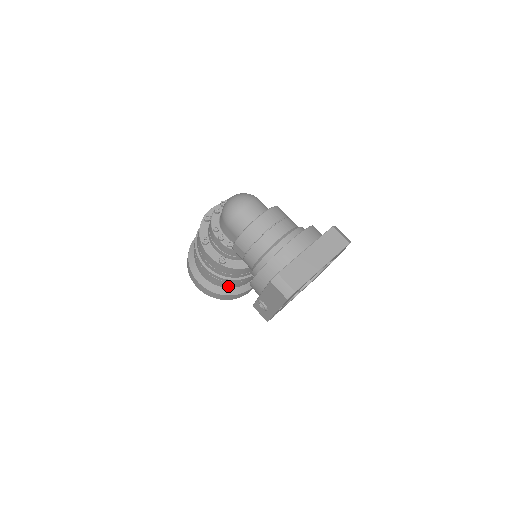
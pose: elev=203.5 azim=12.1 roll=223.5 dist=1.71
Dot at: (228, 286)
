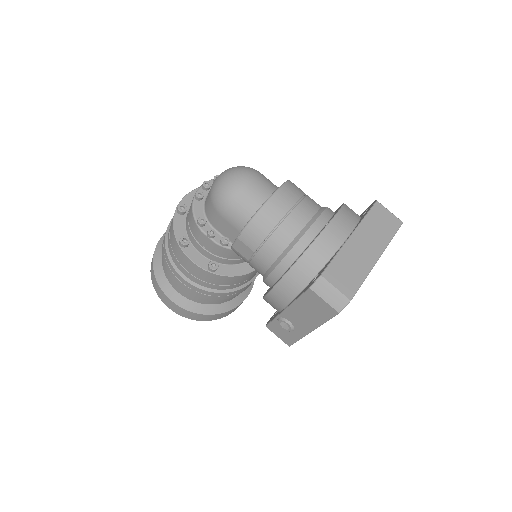
Dot at: (215, 302)
